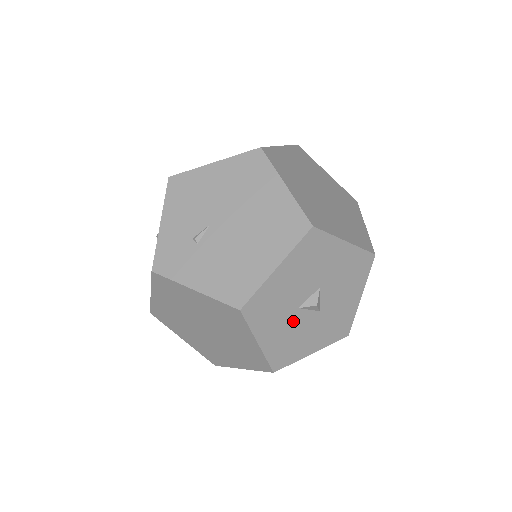
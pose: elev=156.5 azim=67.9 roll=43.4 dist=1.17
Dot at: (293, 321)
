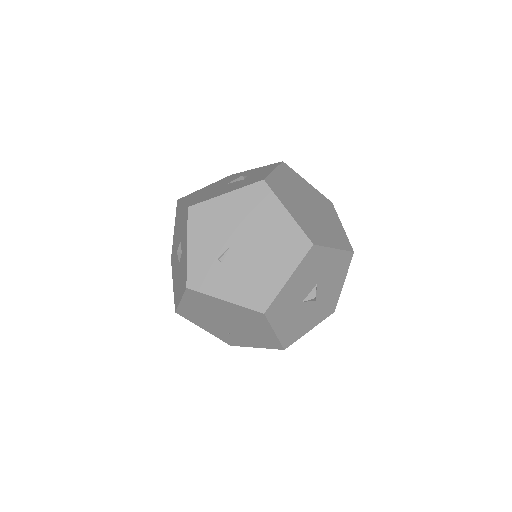
Dot at: (298, 312)
